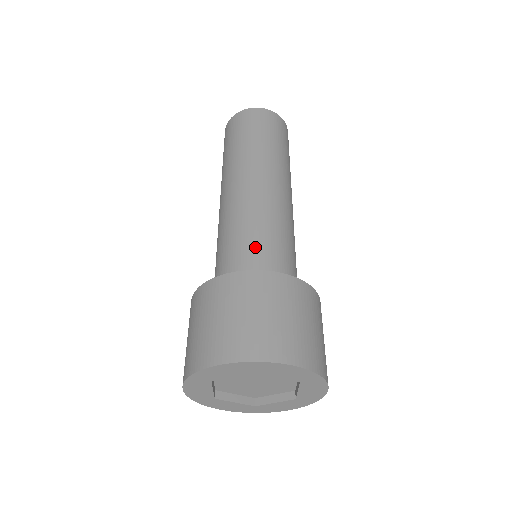
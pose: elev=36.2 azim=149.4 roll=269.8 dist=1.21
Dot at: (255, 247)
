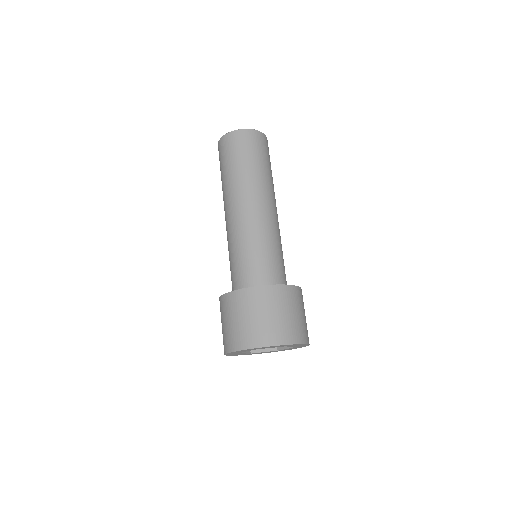
Dot at: (273, 261)
